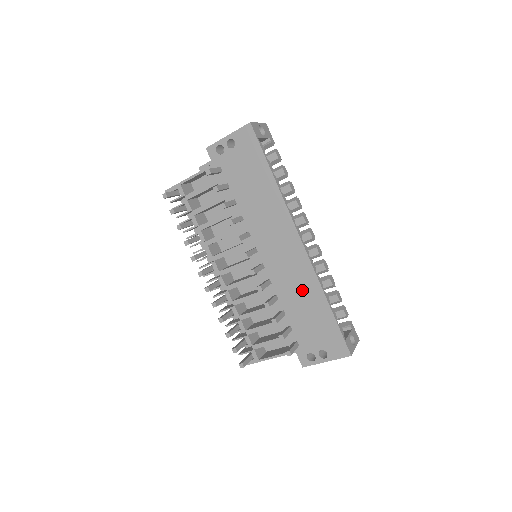
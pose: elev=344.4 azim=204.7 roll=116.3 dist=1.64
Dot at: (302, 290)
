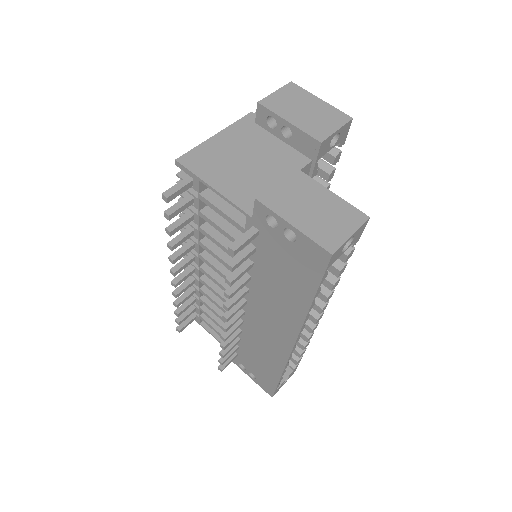
Dot at: (266, 353)
